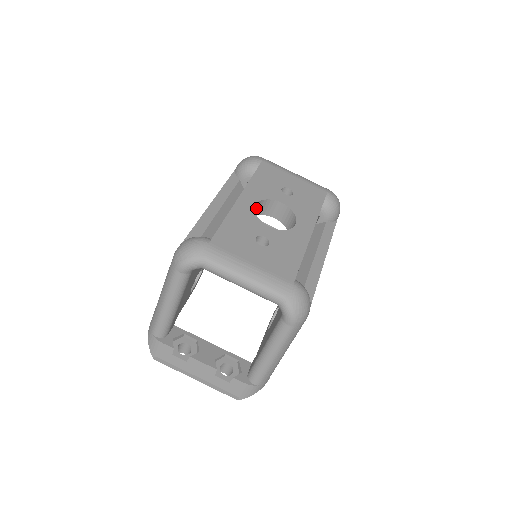
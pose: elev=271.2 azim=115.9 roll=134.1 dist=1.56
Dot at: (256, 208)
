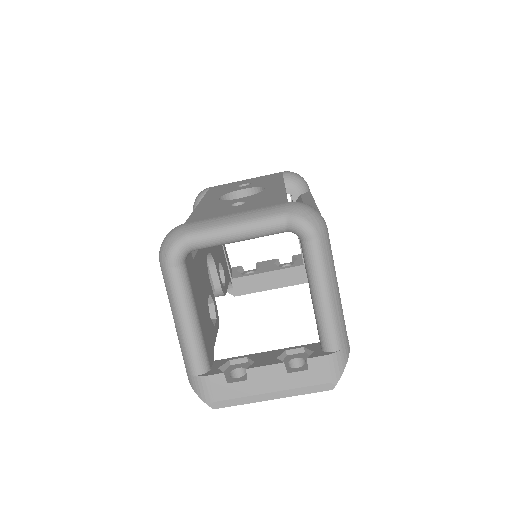
Dot at: occluded
